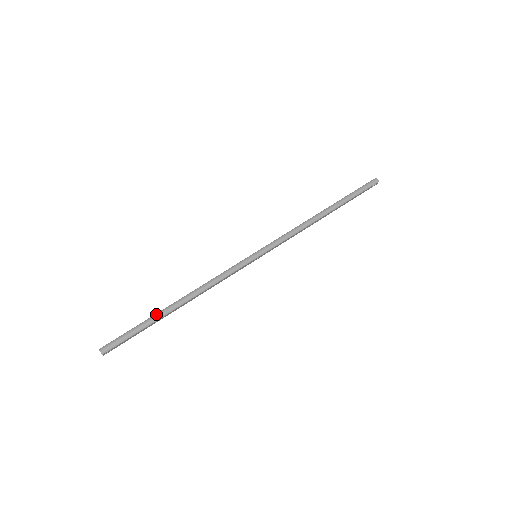
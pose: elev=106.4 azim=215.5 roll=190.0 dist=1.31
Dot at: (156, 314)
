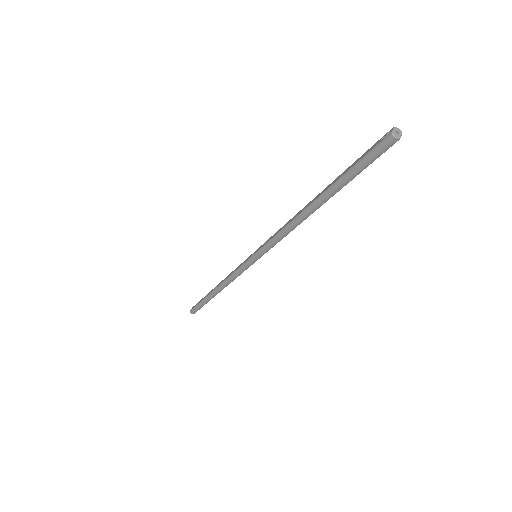
Dot at: (206, 298)
